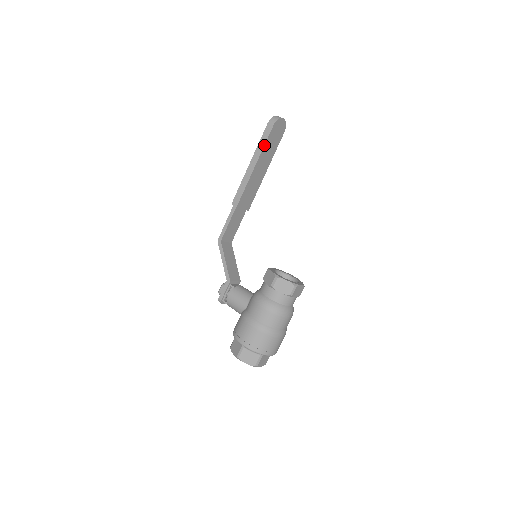
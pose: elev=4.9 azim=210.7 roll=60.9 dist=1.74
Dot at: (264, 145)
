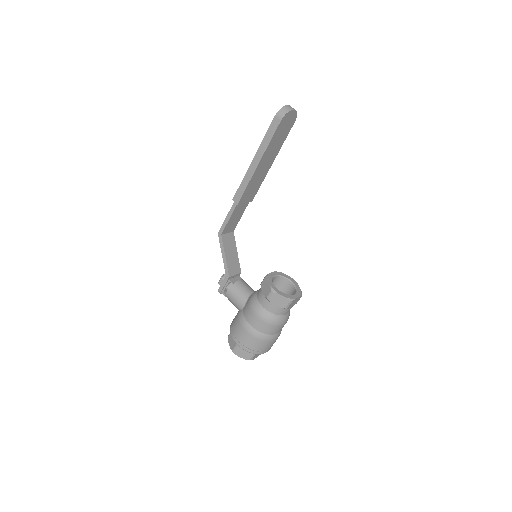
Dot at: (269, 142)
